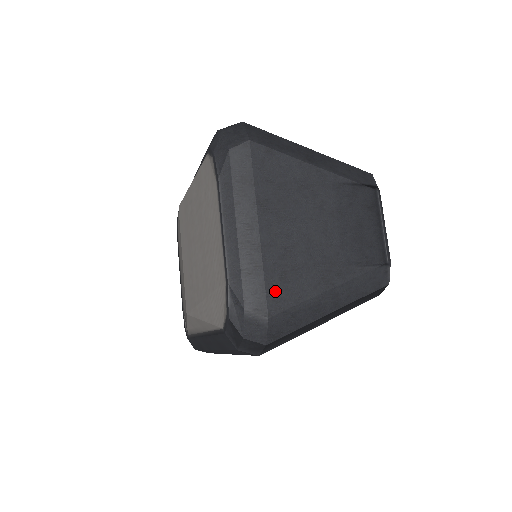
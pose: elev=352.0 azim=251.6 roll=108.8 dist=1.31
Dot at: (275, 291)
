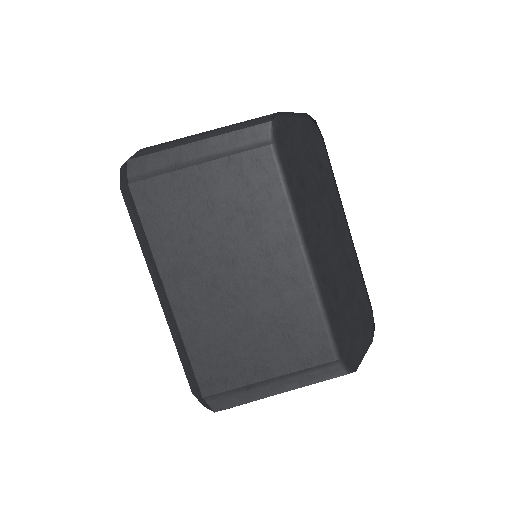
Dot at: occluded
